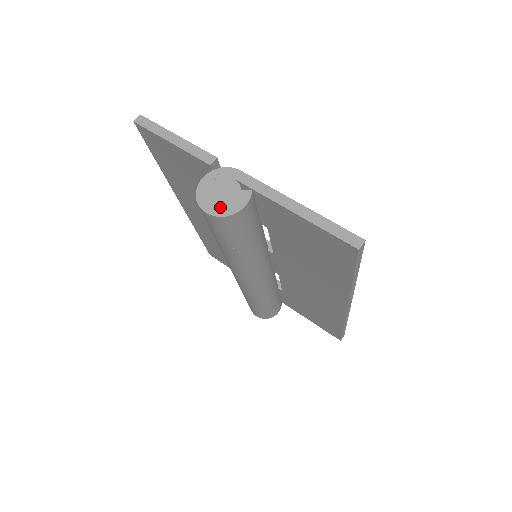
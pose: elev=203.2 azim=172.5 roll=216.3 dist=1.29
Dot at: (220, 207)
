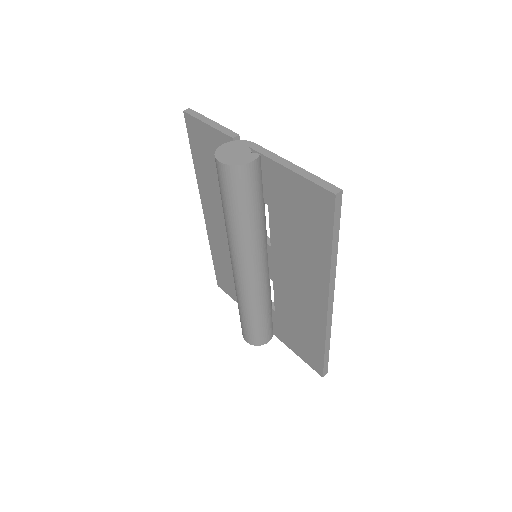
Dot at: (232, 160)
